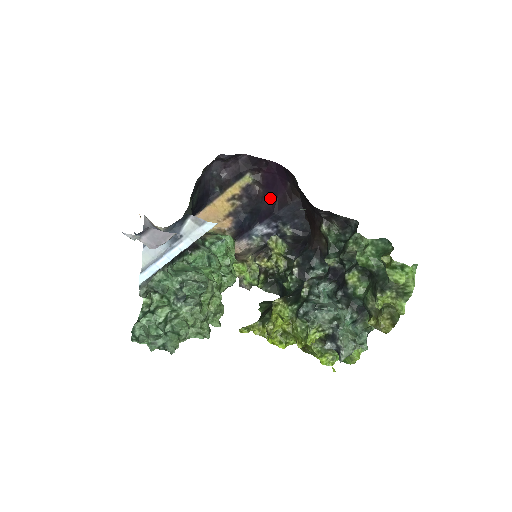
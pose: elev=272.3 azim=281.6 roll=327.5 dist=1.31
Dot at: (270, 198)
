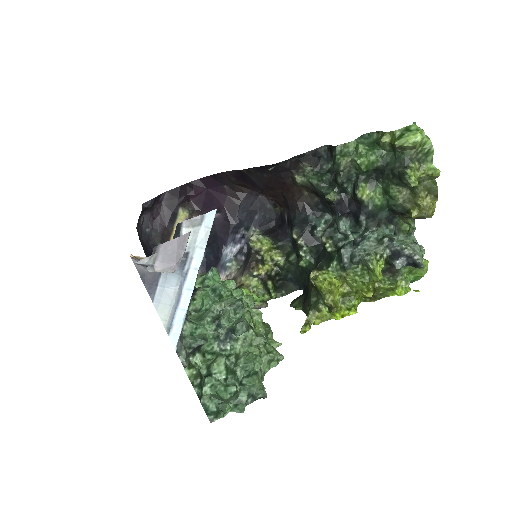
Dot at: (217, 215)
